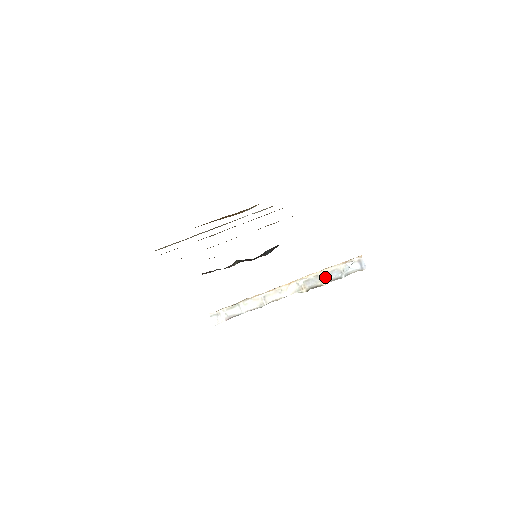
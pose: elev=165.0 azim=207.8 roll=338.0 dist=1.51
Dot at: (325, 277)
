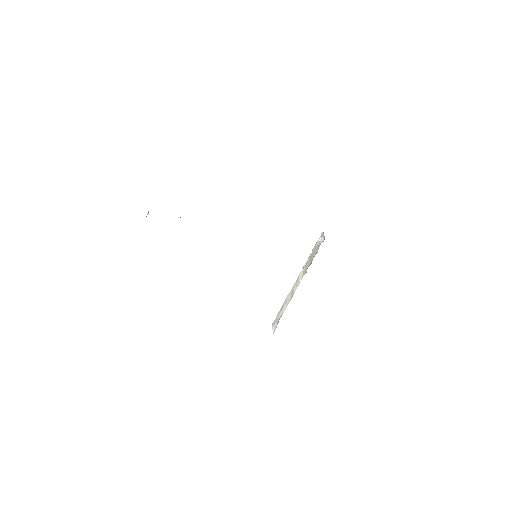
Dot at: (313, 255)
